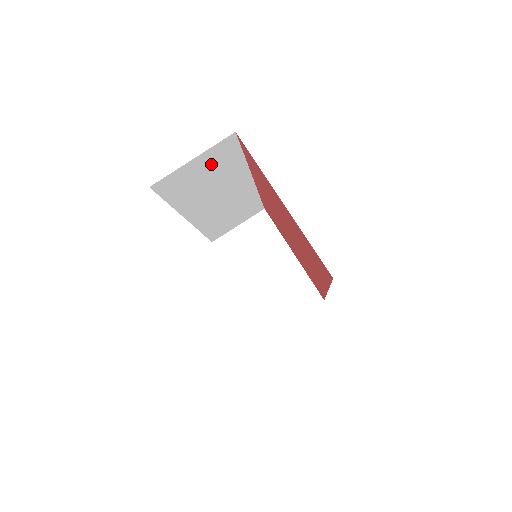
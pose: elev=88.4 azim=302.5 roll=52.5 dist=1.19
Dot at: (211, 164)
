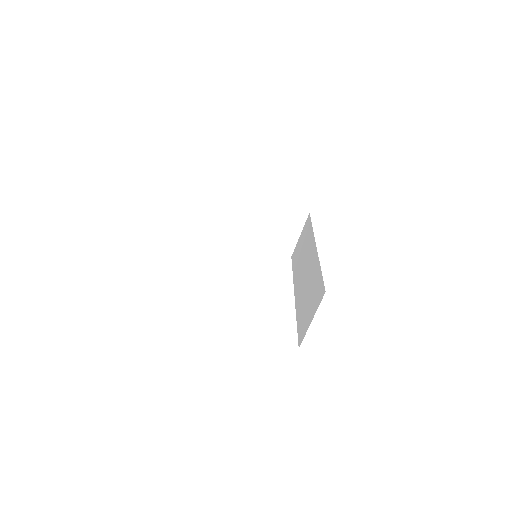
Dot at: occluded
